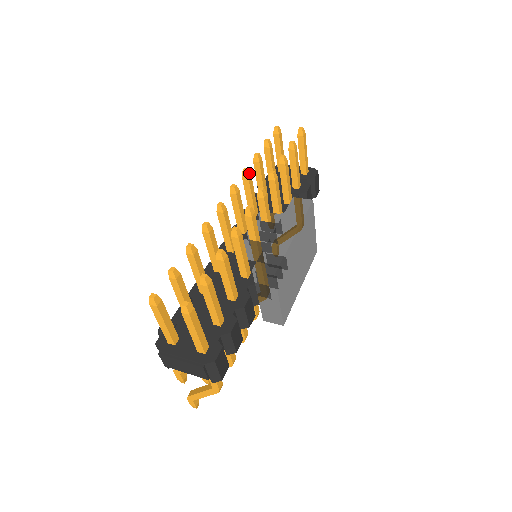
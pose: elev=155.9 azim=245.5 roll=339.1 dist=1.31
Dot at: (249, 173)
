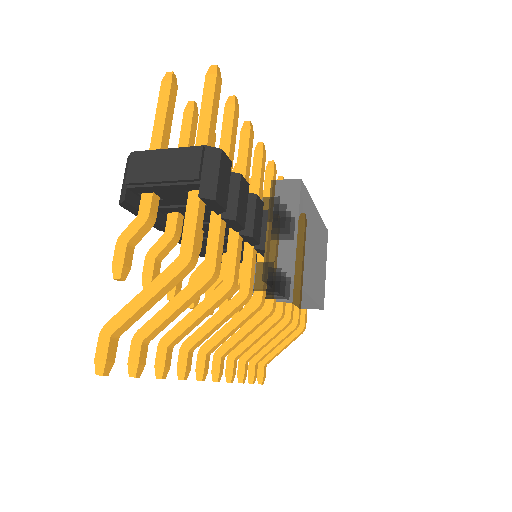
Dot at: occluded
